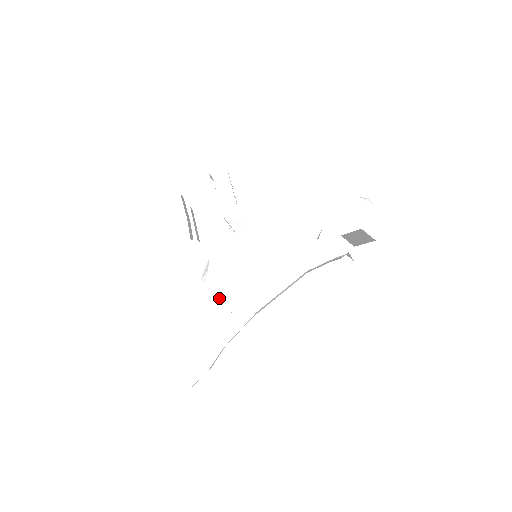
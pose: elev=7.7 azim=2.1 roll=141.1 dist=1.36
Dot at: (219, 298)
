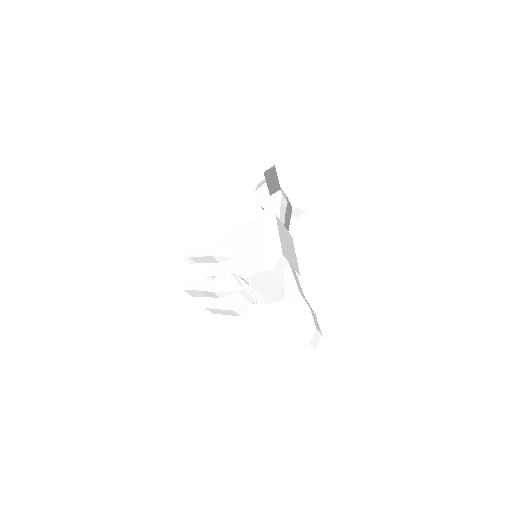
Dot at: (257, 272)
